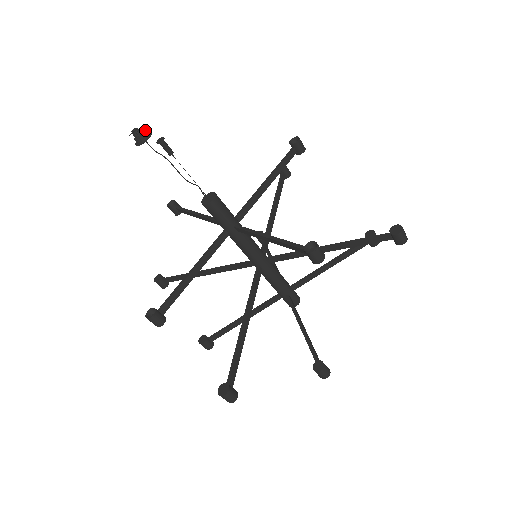
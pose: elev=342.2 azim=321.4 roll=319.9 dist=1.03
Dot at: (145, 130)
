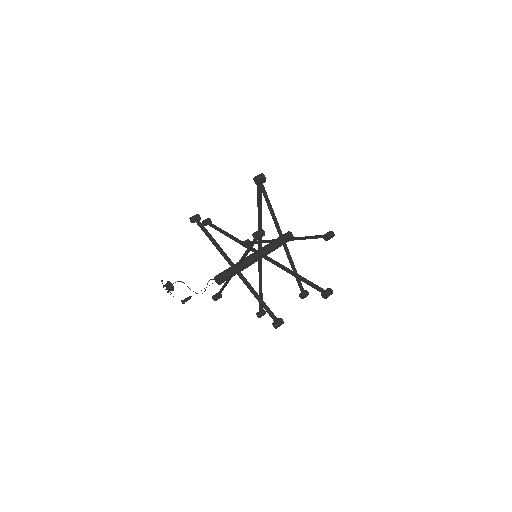
Dot at: (171, 293)
